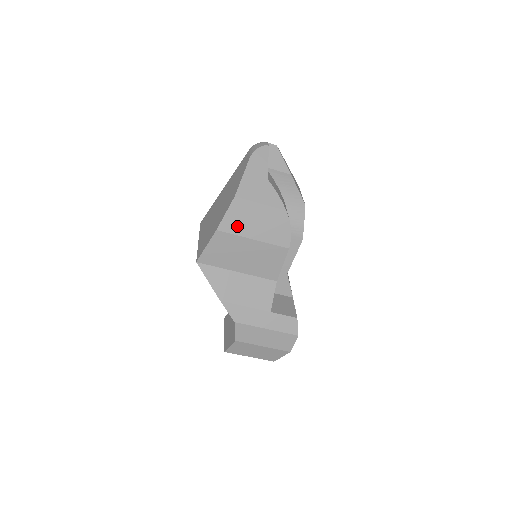
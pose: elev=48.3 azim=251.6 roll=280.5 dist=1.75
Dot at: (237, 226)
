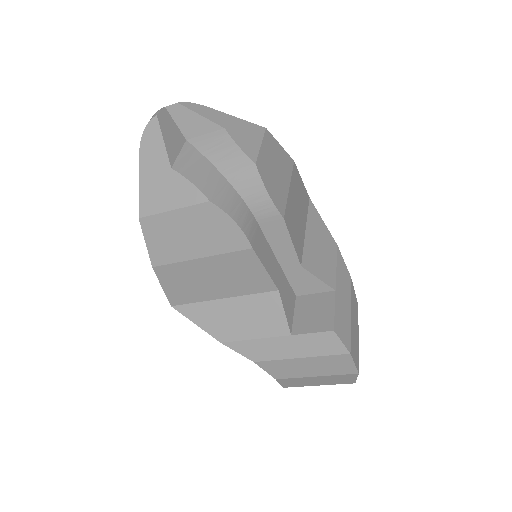
Dot at: (169, 251)
